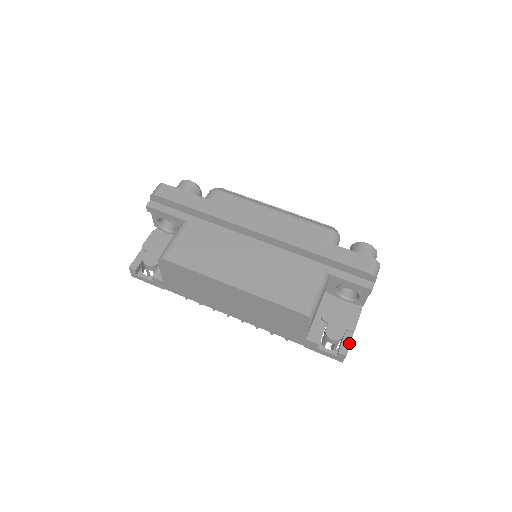
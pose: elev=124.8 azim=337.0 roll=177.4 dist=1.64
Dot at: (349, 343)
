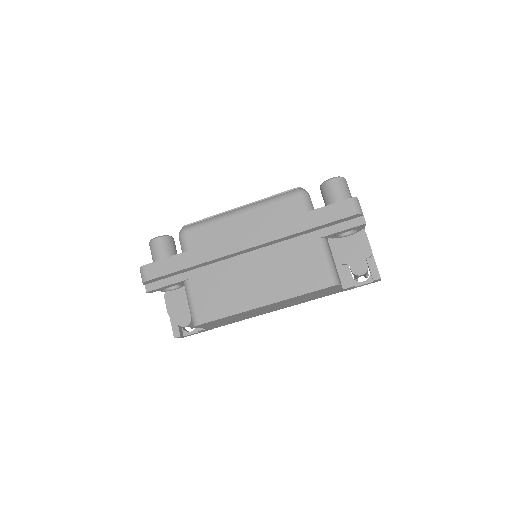
Dot at: (376, 267)
